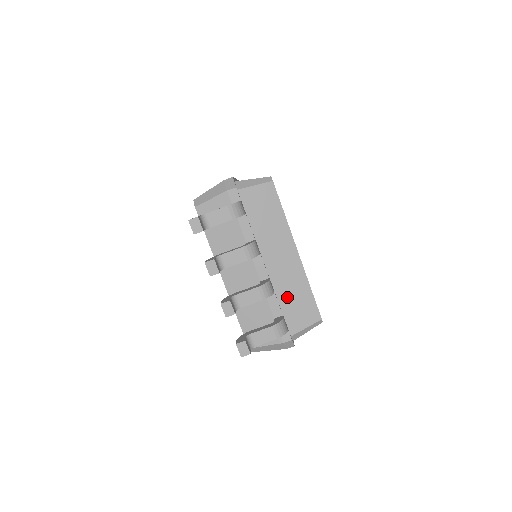
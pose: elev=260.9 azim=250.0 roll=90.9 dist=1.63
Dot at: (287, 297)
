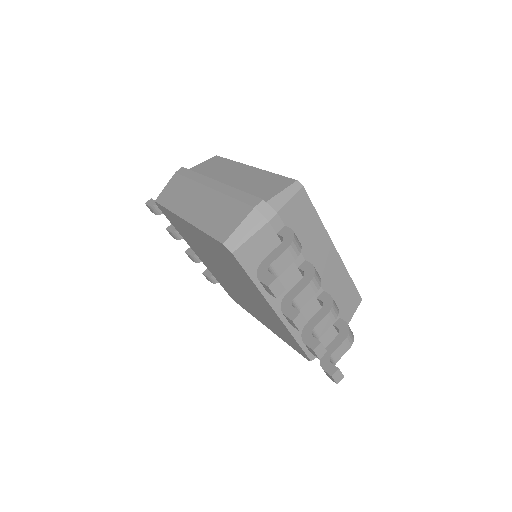
Dot at: (336, 298)
